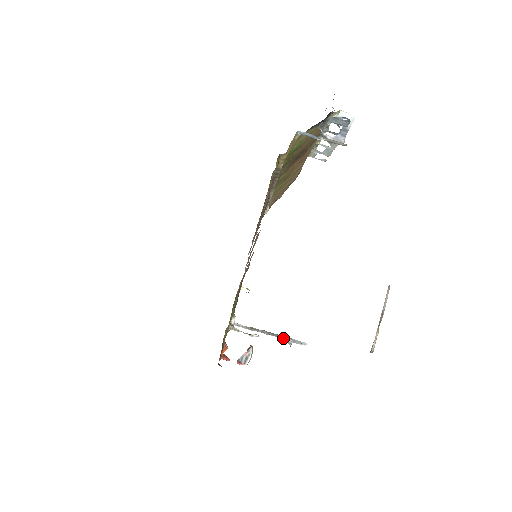
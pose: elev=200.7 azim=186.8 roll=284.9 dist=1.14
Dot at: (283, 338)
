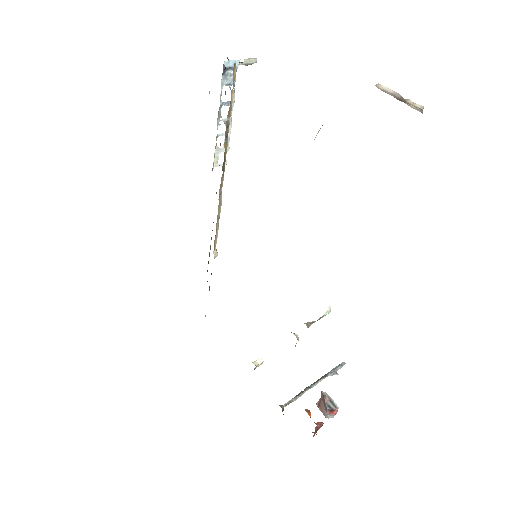
Dot at: (327, 375)
